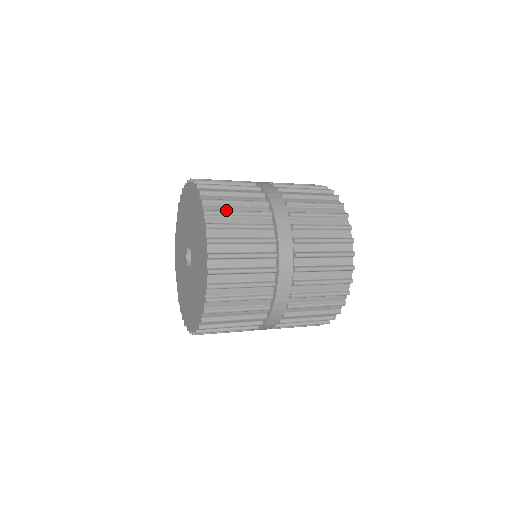
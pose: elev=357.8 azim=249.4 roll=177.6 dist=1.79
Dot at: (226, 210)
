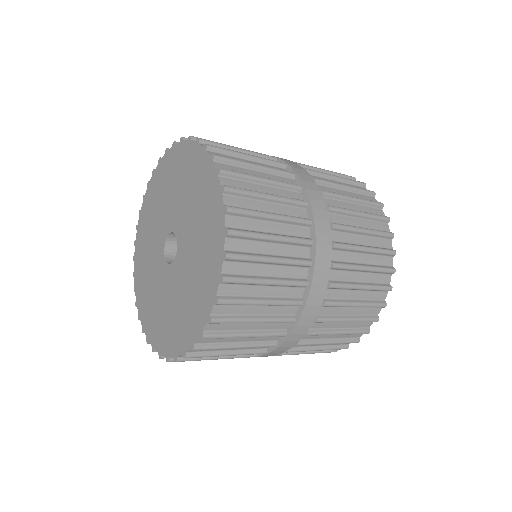
Dot at: occluded
